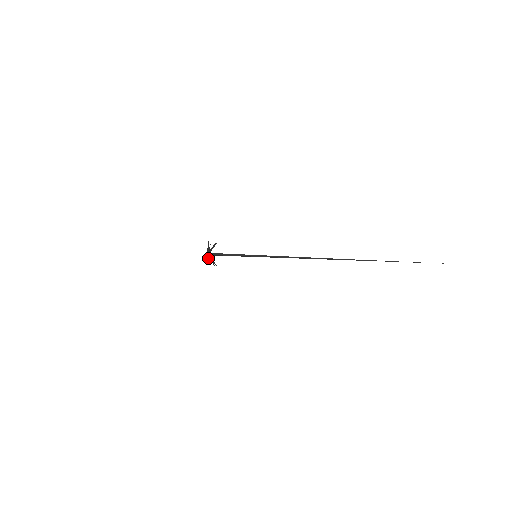
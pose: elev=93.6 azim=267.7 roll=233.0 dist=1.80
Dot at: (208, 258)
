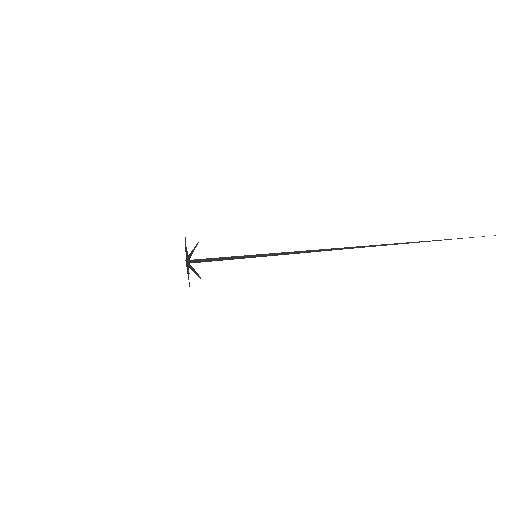
Dot at: occluded
